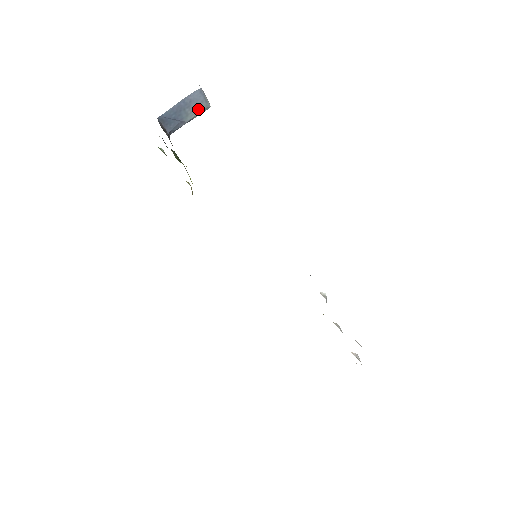
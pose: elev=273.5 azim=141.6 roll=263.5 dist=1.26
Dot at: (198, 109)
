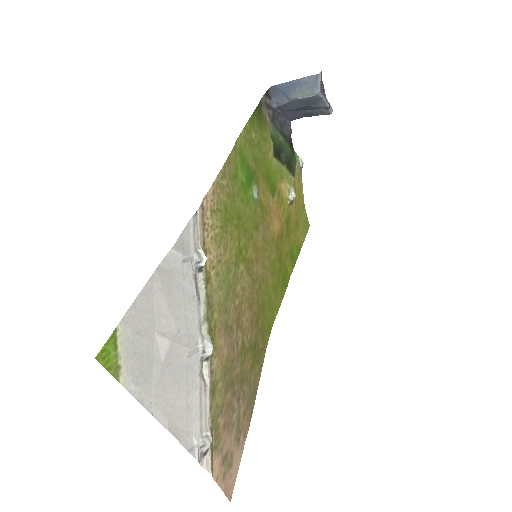
Dot at: (306, 92)
